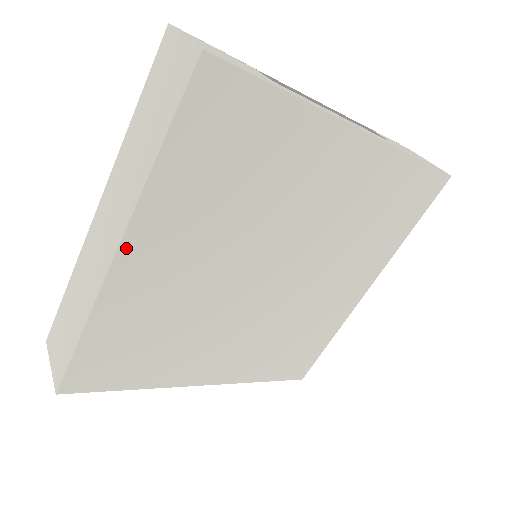
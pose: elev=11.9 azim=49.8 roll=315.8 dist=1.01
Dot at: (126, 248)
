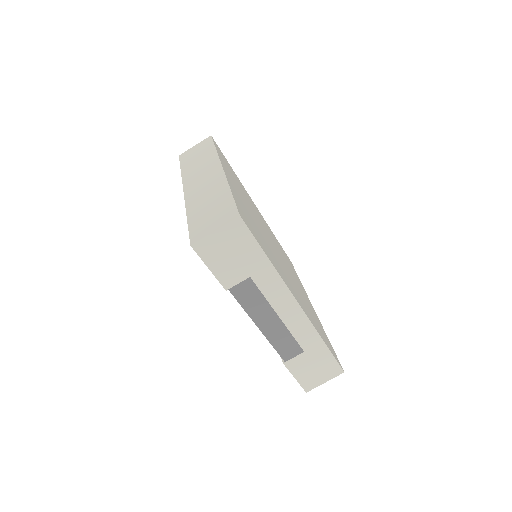
Dot at: (224, 169)
